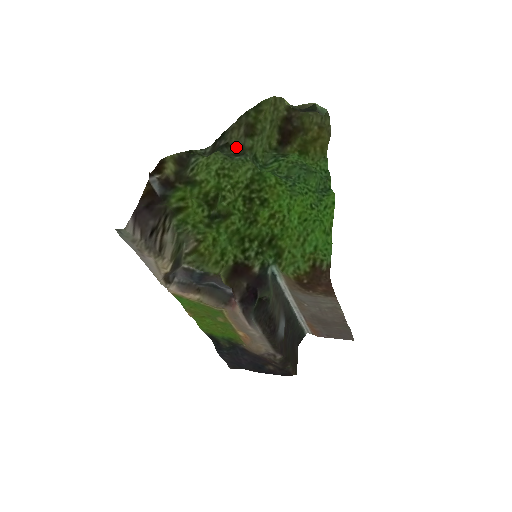
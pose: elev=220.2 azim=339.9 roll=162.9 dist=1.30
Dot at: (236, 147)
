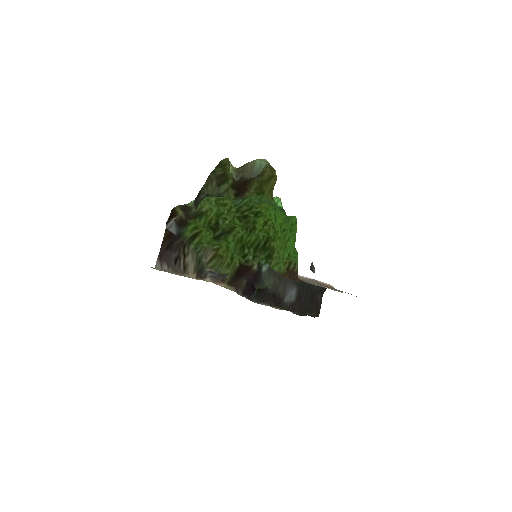
Dot at: (214, 195)
